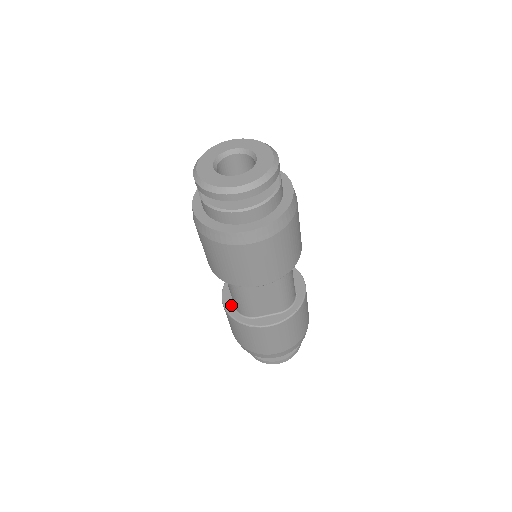
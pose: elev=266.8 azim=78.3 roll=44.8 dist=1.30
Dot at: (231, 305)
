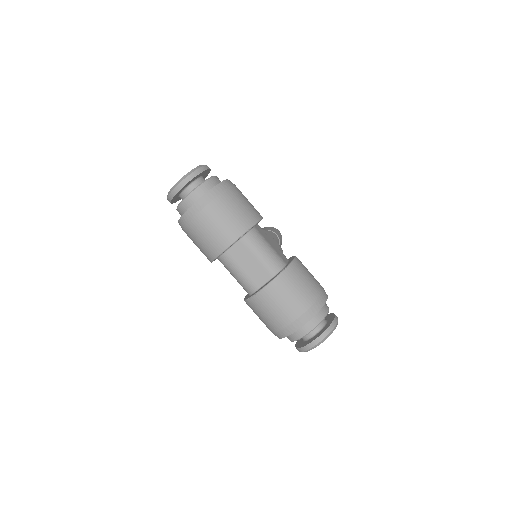
Dot at: occluded
